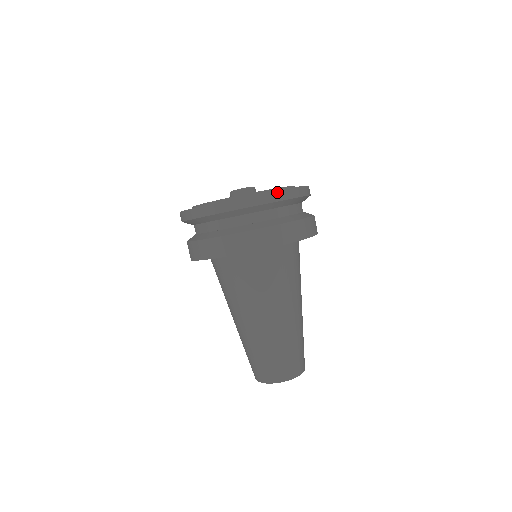
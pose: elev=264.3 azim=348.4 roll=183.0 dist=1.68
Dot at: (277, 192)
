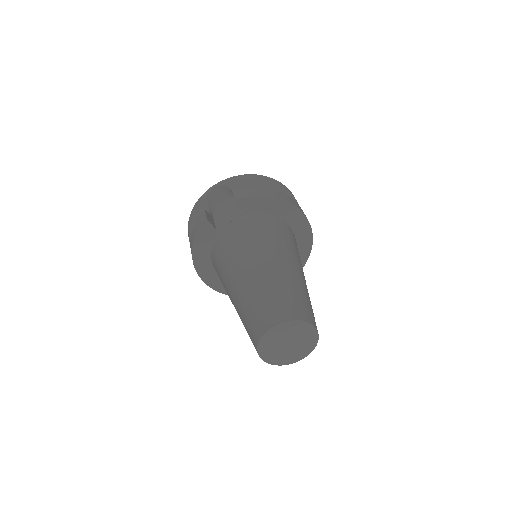
Dot at: occluded
